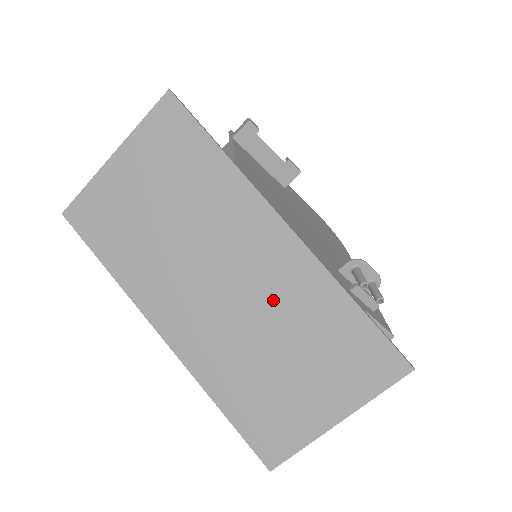
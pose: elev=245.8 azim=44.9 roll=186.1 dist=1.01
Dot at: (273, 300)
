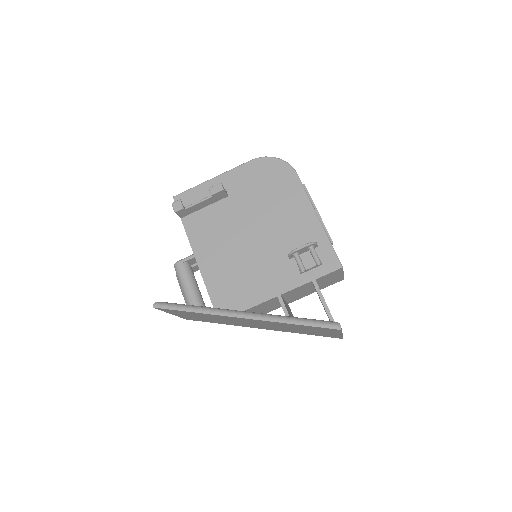
Dot at: (273, 325)
